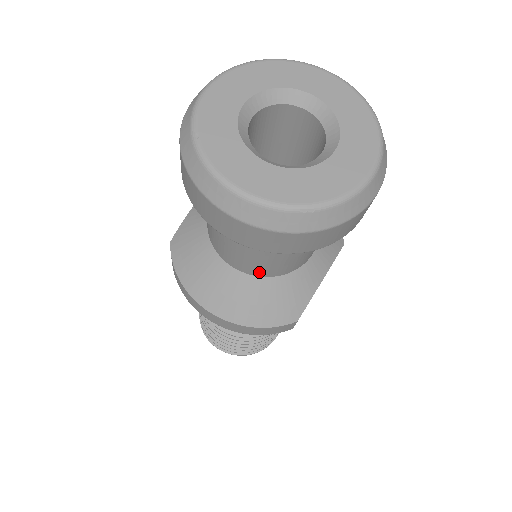
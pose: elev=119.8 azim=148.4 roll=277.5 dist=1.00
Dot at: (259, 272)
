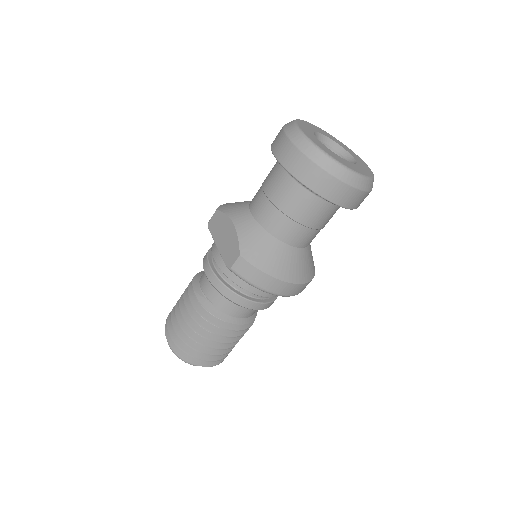
Dot at: (308, 243)
